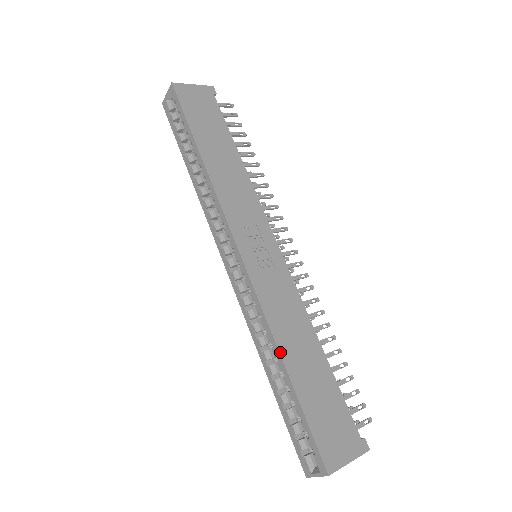
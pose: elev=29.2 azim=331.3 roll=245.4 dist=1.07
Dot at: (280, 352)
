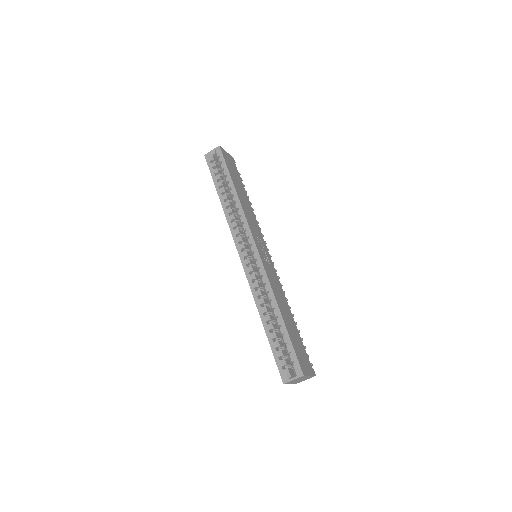
Dot at: (278, 305)
